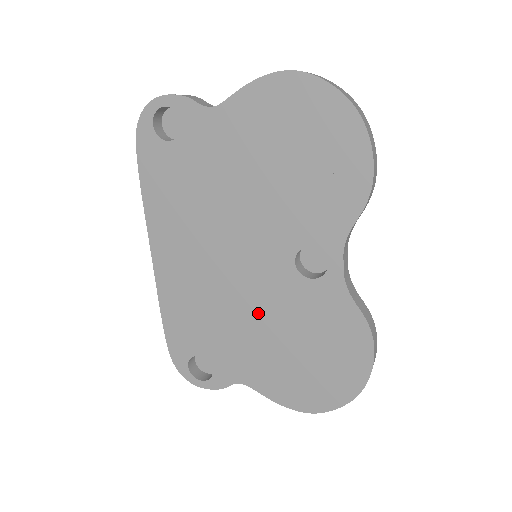
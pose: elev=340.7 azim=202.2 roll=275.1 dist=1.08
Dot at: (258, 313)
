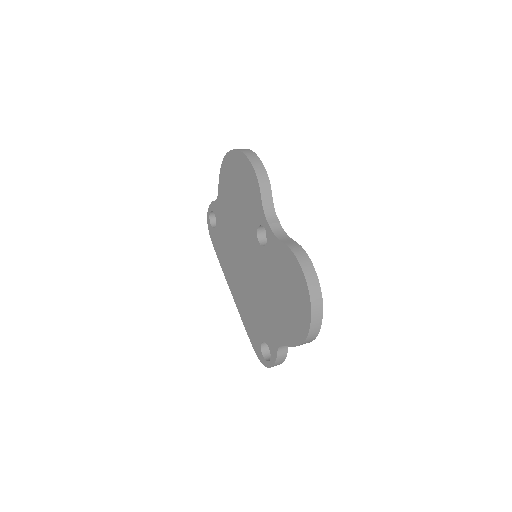
Dot at: (264, 287)
